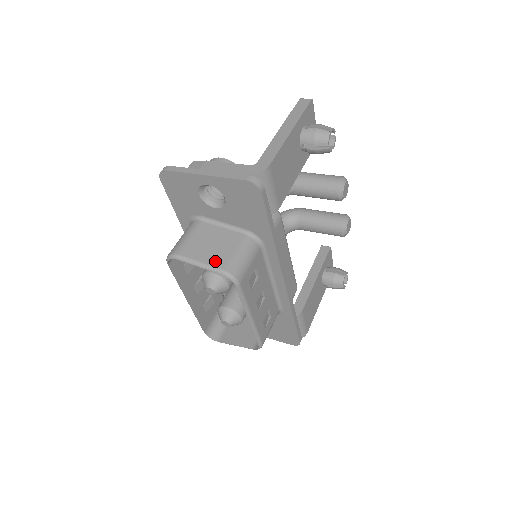
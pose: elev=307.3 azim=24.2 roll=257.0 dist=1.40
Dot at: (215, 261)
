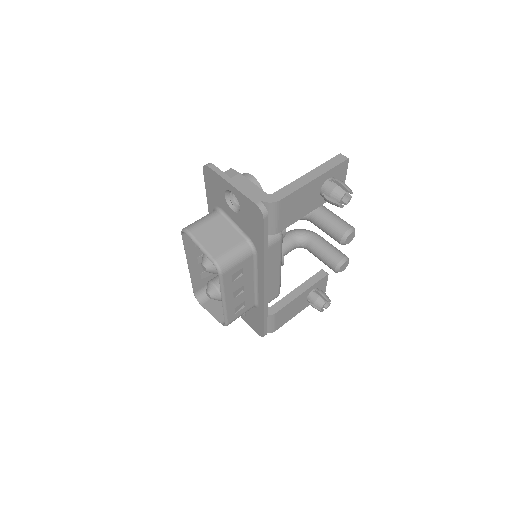
Dot at: (212, 250)
